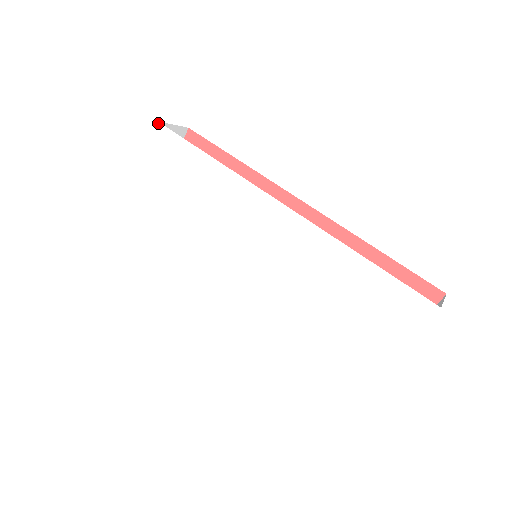
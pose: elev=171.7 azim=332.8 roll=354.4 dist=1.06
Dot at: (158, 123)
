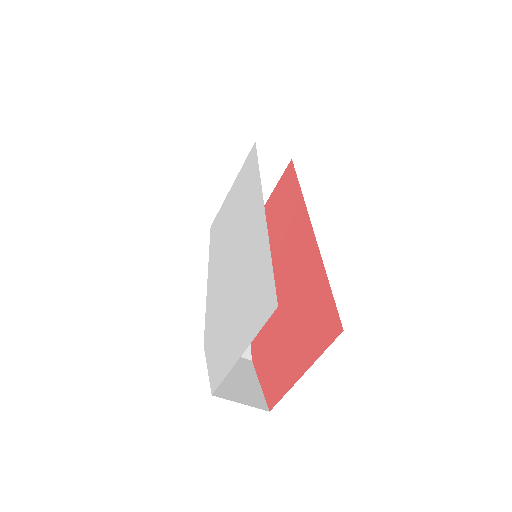
Dot at: (255, 142)
